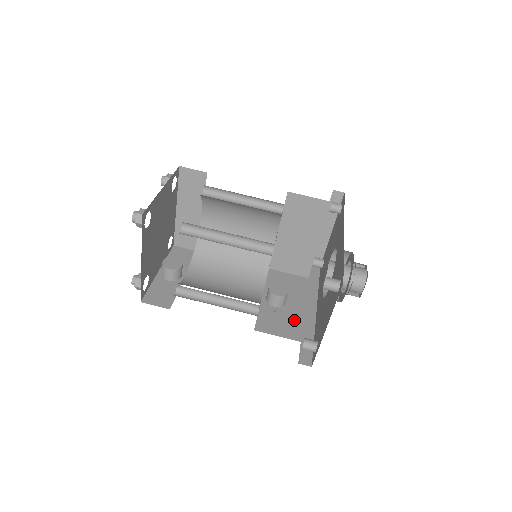
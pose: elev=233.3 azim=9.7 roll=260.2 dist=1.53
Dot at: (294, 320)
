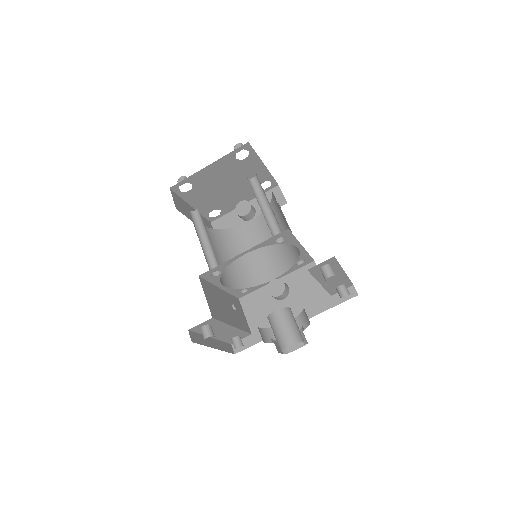
Dot at: occluded
